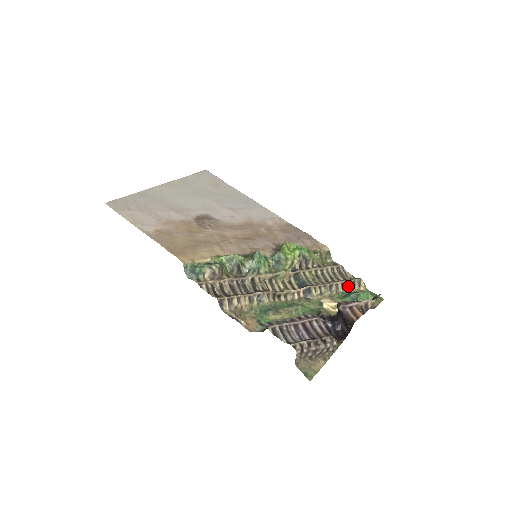
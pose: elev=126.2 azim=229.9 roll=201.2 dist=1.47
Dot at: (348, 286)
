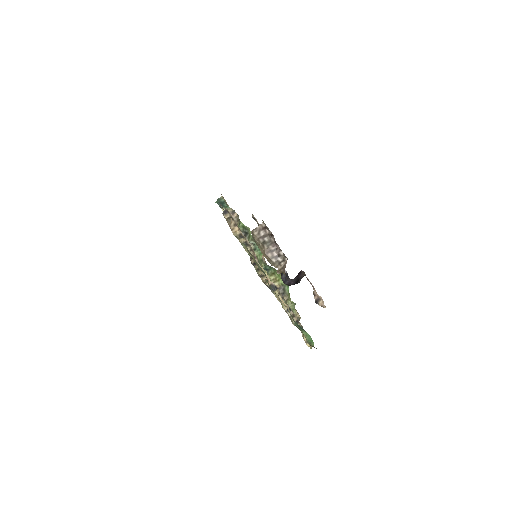
Dot at: occluded
